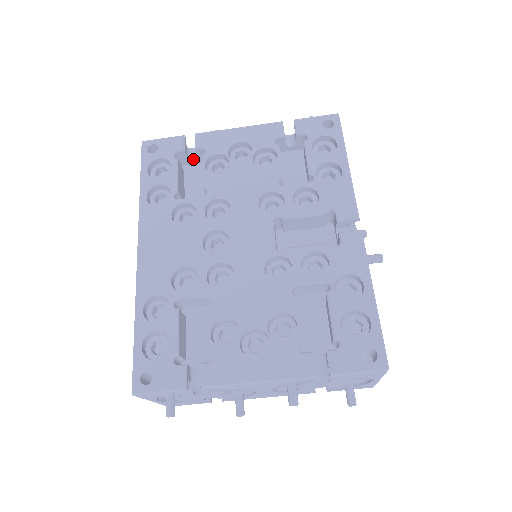
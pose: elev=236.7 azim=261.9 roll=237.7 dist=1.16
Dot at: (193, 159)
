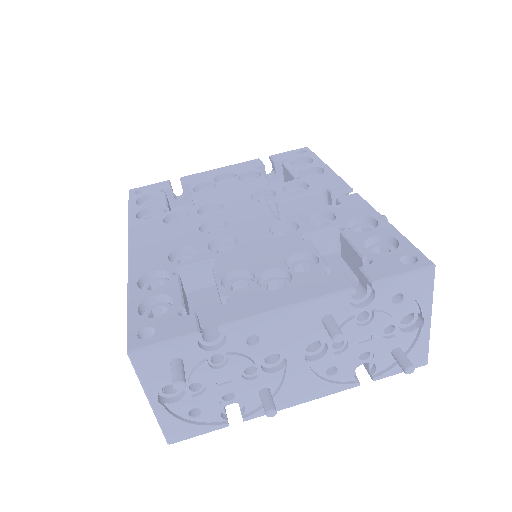
Dot at: (179, 200)
